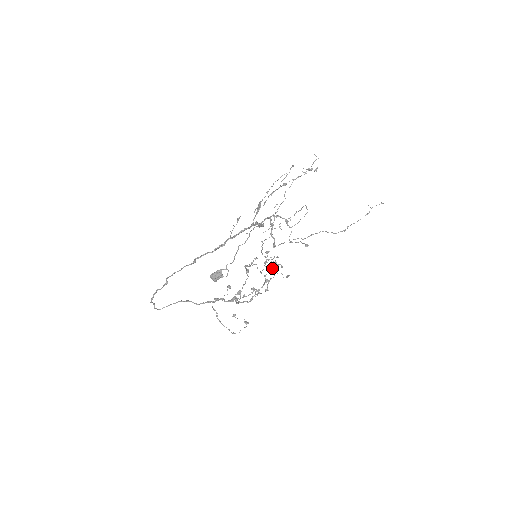
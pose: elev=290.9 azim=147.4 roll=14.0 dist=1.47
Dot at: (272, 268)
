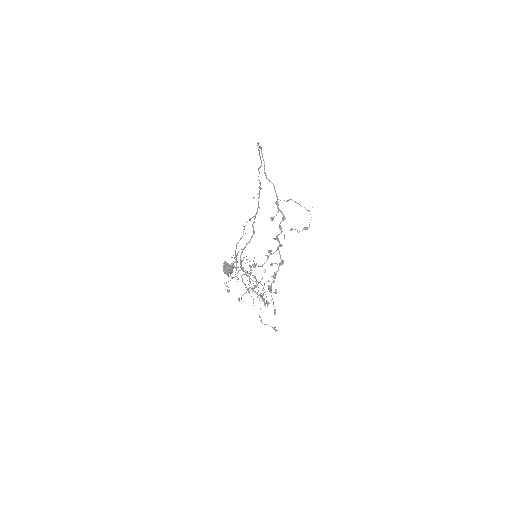
Dot at: occluded
